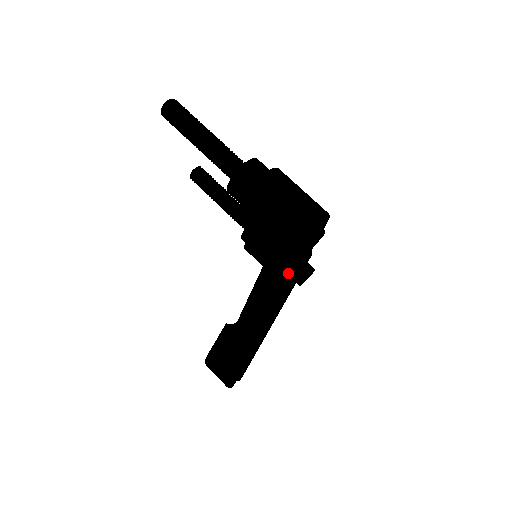
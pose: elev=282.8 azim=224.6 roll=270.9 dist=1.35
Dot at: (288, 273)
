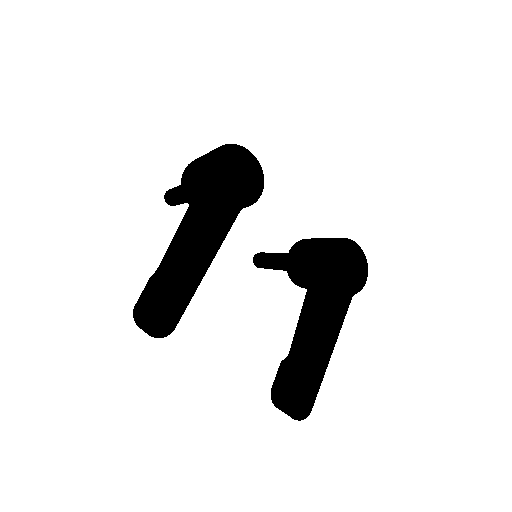
Dot at: (197, 203)
